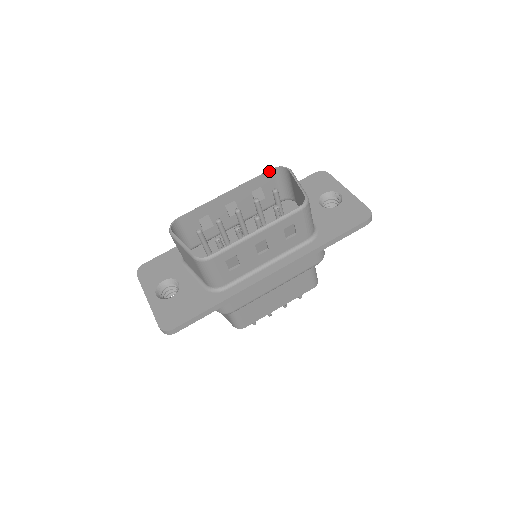
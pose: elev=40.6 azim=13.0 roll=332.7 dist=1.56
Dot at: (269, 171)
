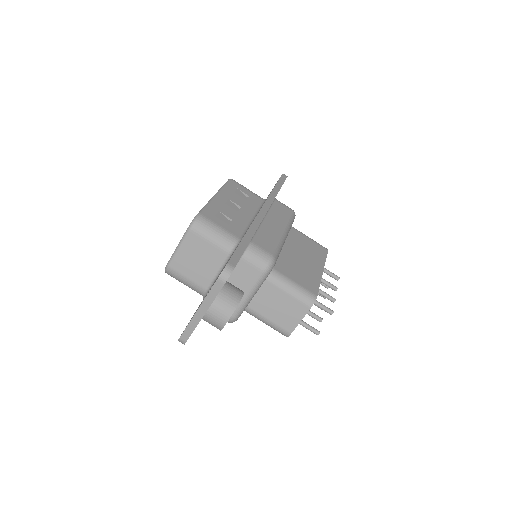
Dot at: occluded
